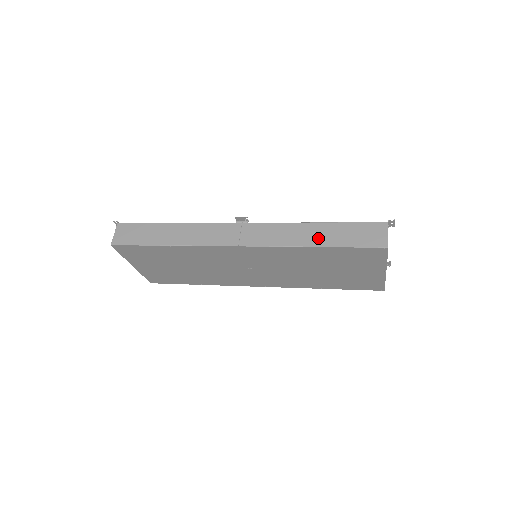
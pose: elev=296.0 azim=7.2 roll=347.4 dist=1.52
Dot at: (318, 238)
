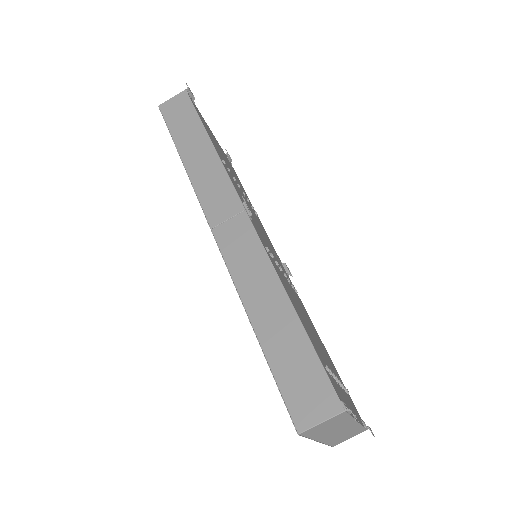
Dot at: (266, 319)
